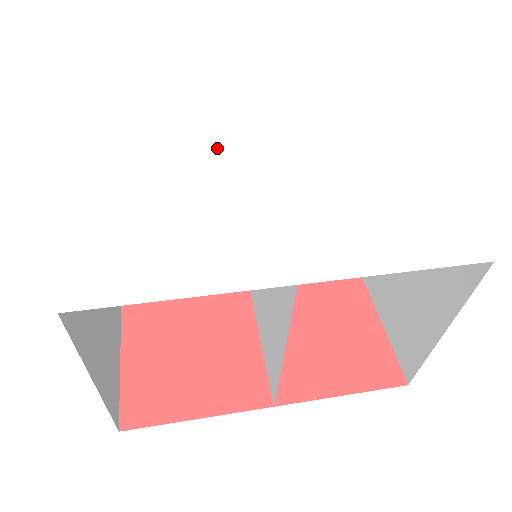
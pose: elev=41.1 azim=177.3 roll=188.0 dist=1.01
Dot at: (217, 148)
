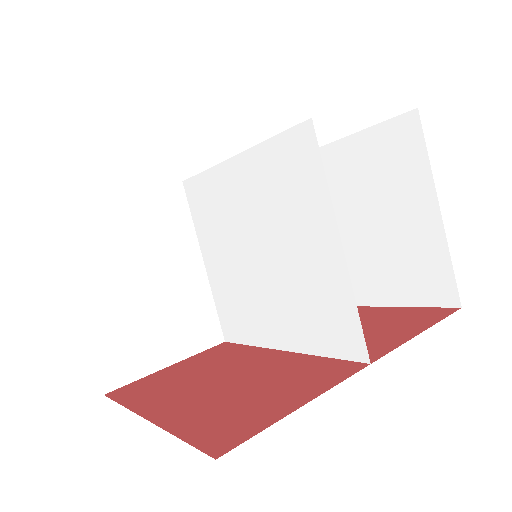
Dot at: occluded
